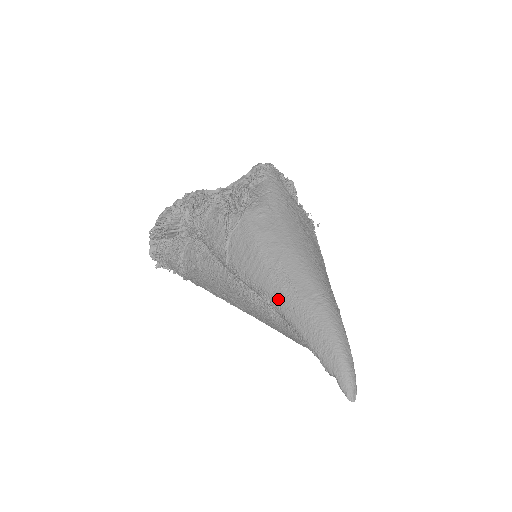
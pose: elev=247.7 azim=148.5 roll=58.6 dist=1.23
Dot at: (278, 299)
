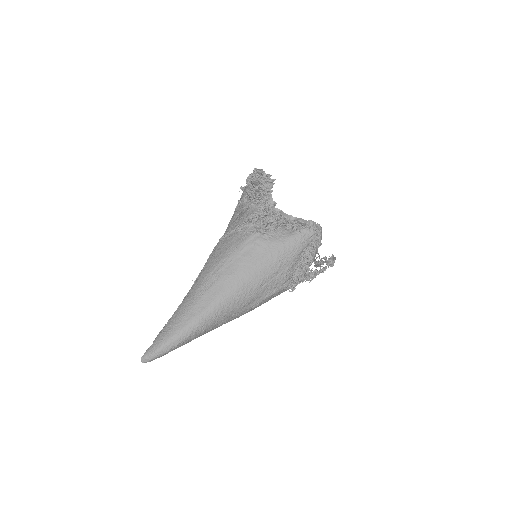
Dot at: (194, 287)
